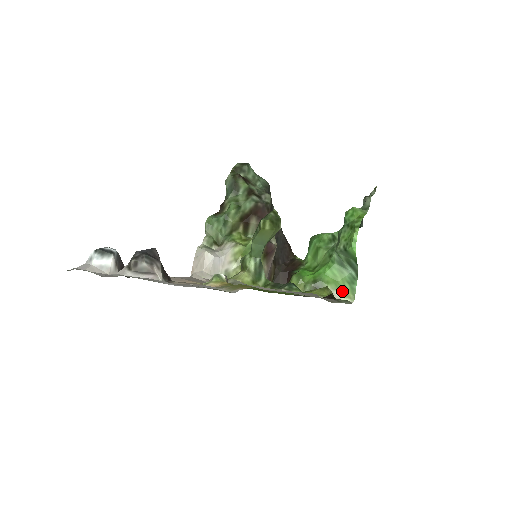
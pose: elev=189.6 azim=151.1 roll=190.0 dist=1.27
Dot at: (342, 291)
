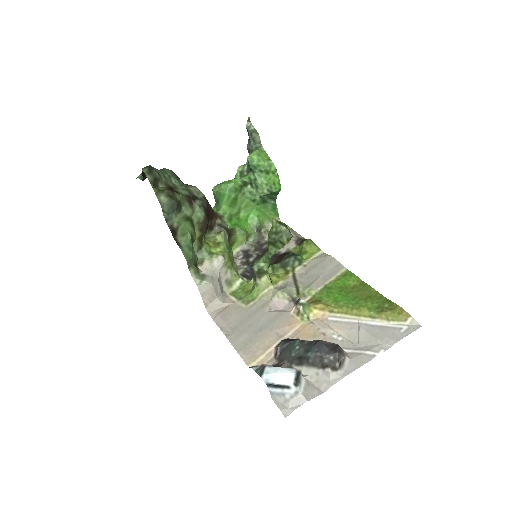
Dot at: (271, 219)
